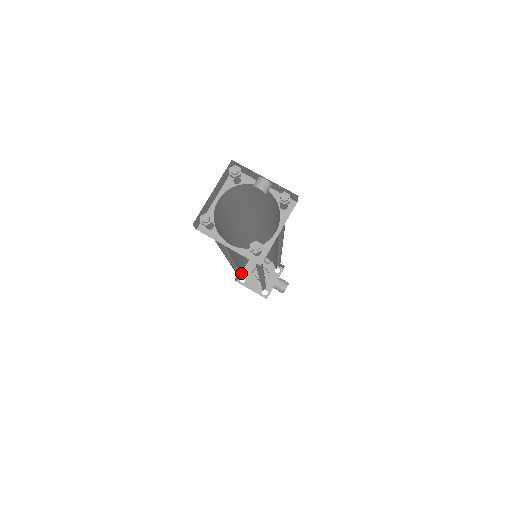
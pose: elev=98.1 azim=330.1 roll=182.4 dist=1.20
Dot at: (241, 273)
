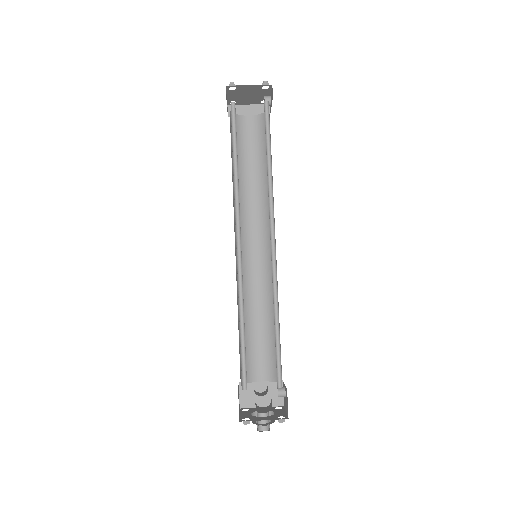
Dot at: occluded
